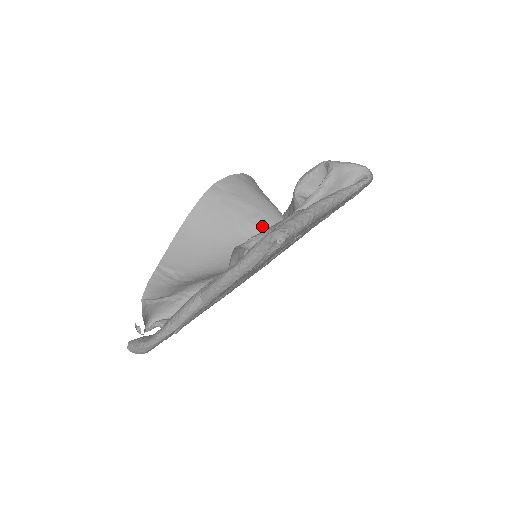
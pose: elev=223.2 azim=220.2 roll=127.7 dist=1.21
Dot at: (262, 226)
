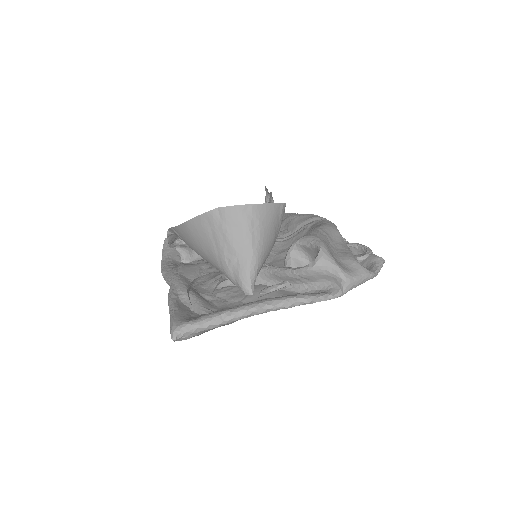
Dot at: (231, 270)
